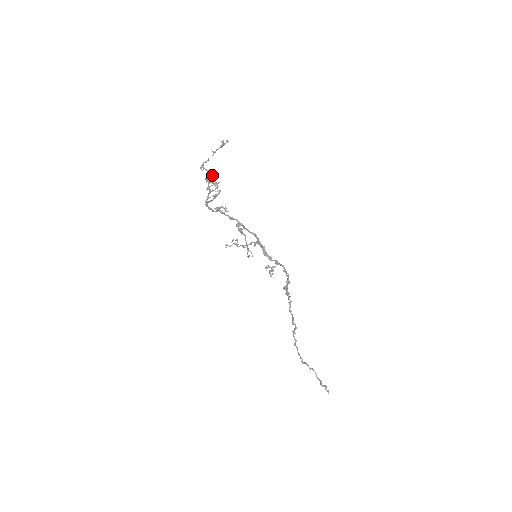
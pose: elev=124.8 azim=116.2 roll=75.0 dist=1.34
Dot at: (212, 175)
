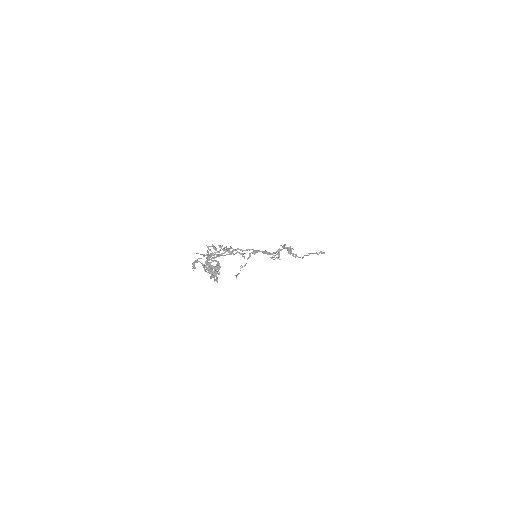
Dot at: (213, 268)
